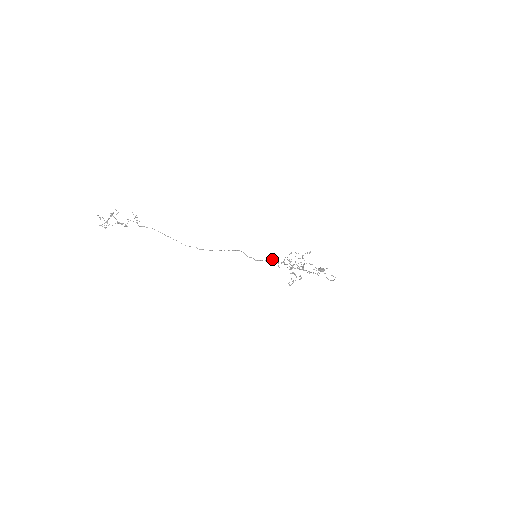
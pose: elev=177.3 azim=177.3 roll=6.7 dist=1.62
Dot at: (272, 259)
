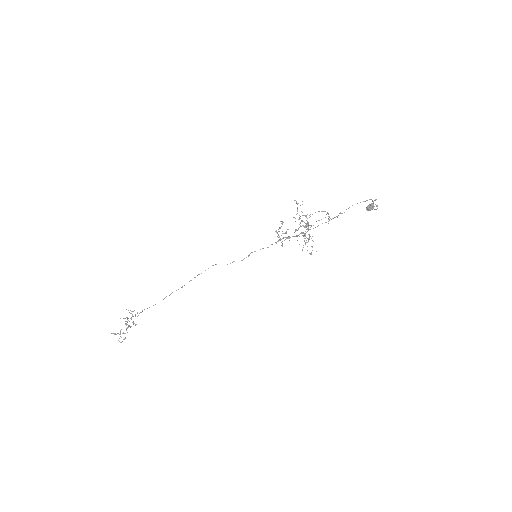
Dot at: occluded
